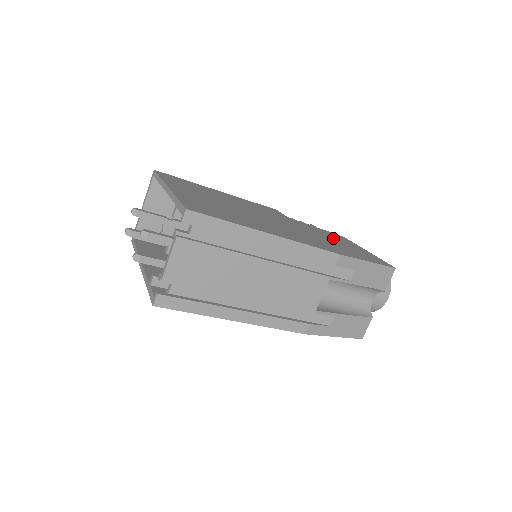
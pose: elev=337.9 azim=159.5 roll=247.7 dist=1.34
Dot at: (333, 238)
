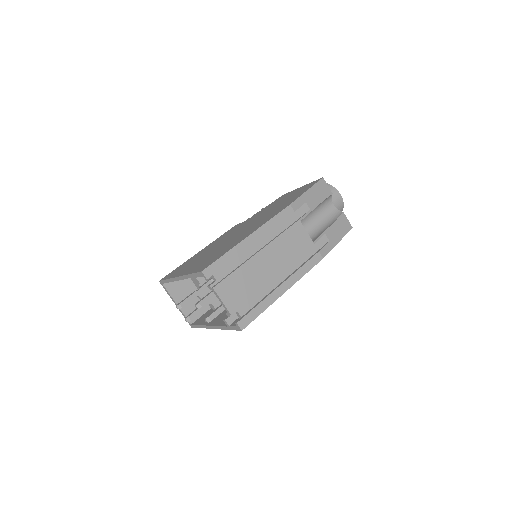
Dot at: occluded
